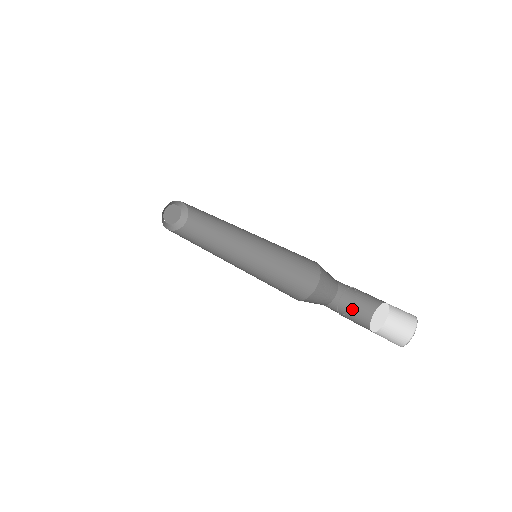
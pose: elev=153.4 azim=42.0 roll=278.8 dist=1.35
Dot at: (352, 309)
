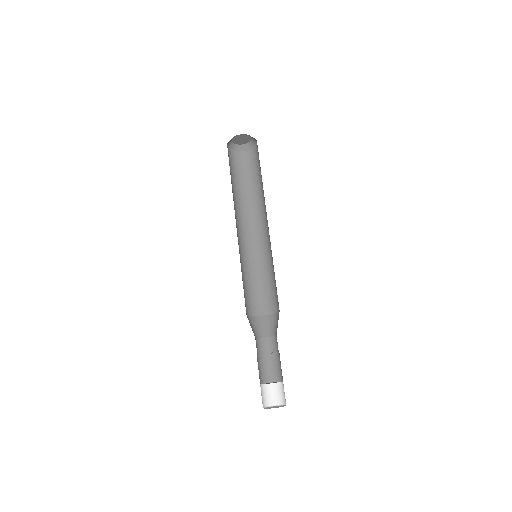
Dot at: (272, 354)
